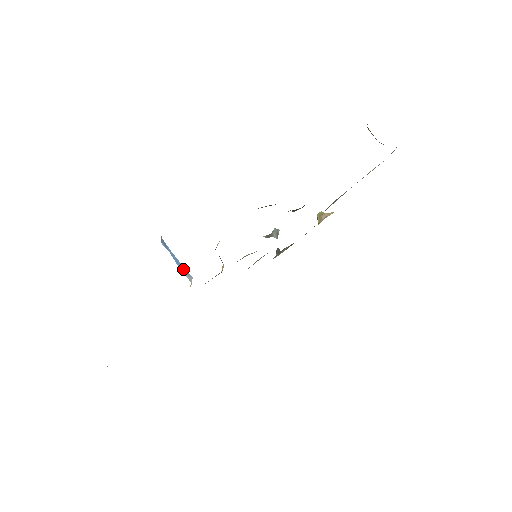
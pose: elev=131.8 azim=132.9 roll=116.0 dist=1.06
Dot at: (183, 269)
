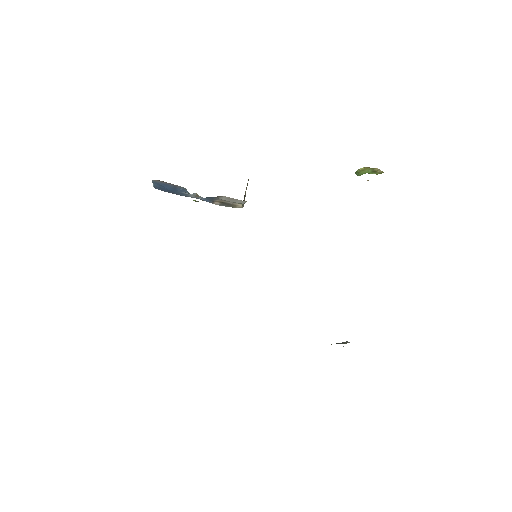
Dot at: occluded
